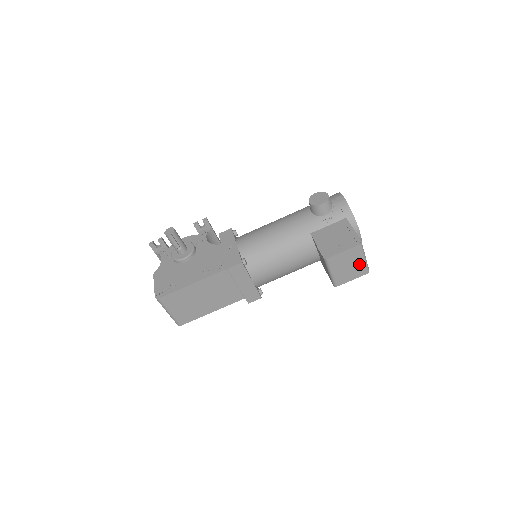
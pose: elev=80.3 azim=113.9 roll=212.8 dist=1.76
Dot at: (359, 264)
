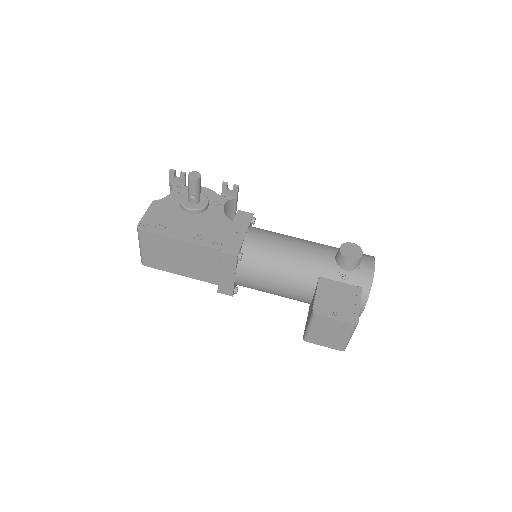
Dot at: (340, 339)
